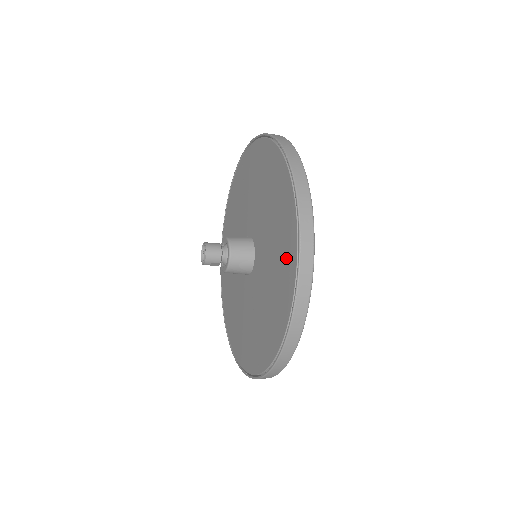
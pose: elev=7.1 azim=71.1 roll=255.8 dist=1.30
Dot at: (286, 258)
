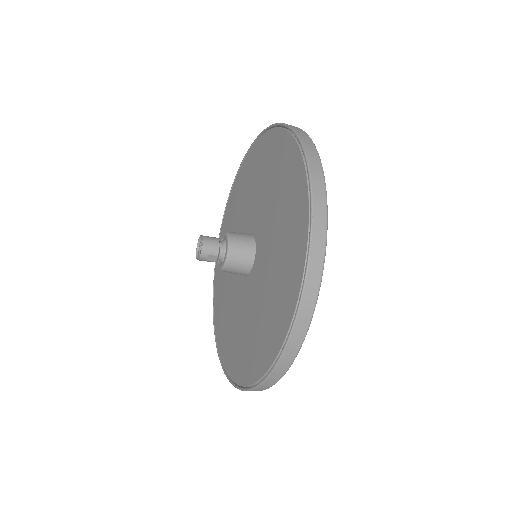
Dot at: (295, 212)
